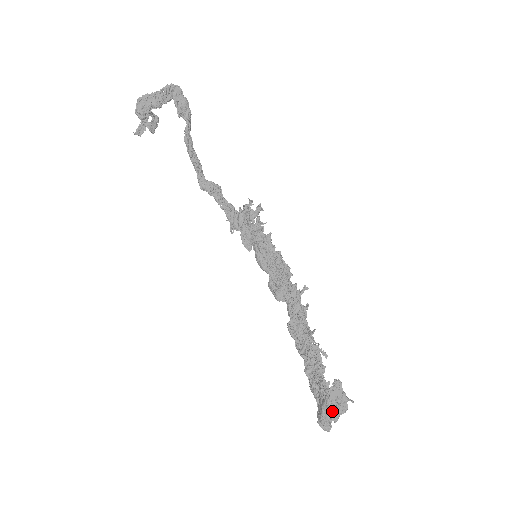
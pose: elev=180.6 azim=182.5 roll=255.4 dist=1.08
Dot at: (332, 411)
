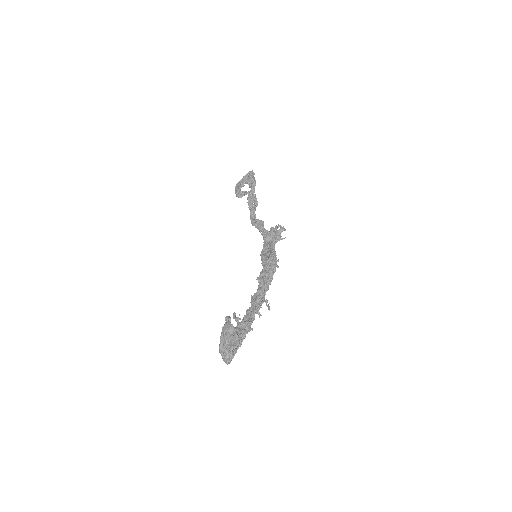
Dot at: (223, 341)
